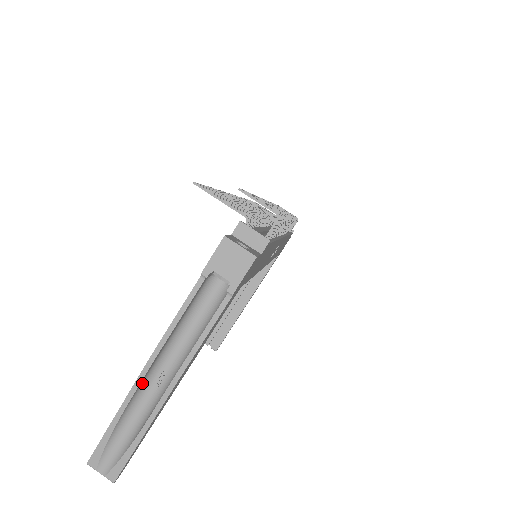
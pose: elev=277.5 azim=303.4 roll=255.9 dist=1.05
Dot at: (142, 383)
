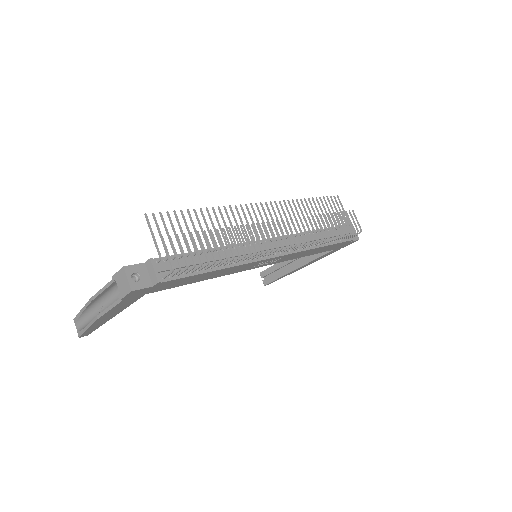
Dot at: (92, 305)
